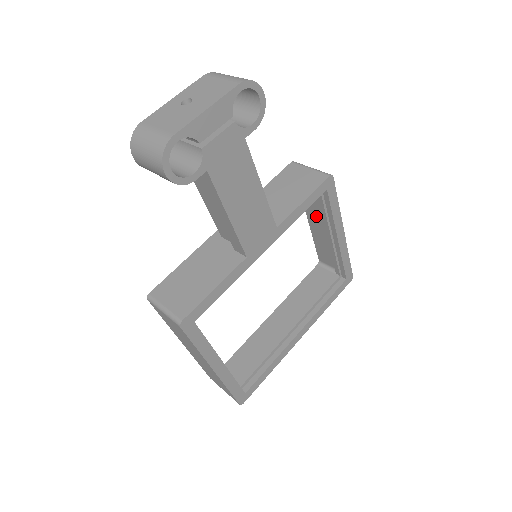
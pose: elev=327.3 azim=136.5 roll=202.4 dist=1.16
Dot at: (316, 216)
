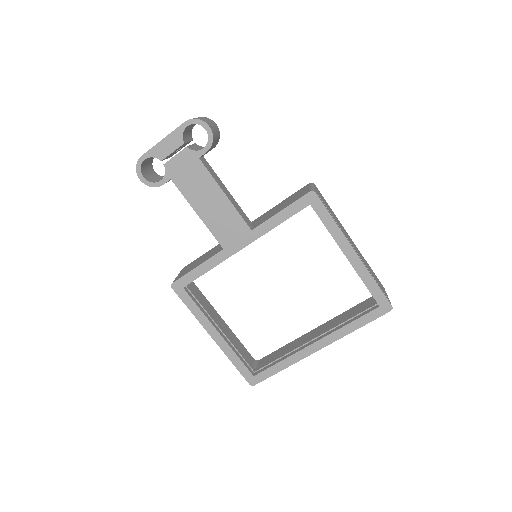
Dot at: occluded
